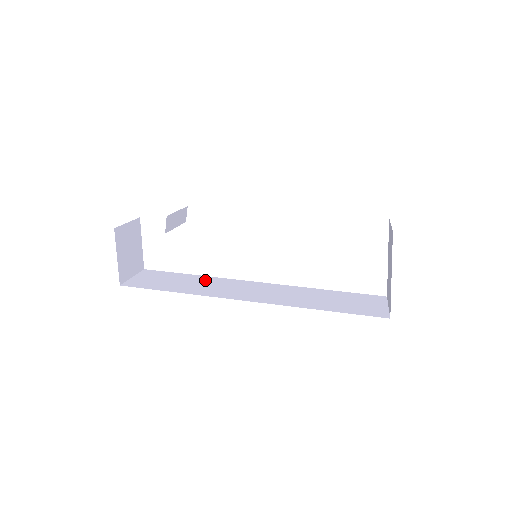
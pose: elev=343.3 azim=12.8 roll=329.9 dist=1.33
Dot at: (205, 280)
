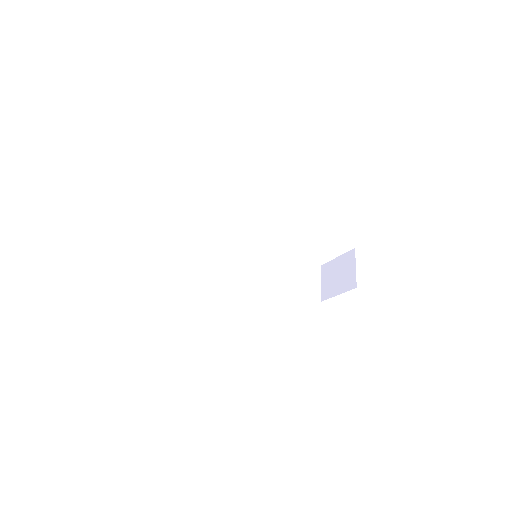
Dot at: (201, 244)
